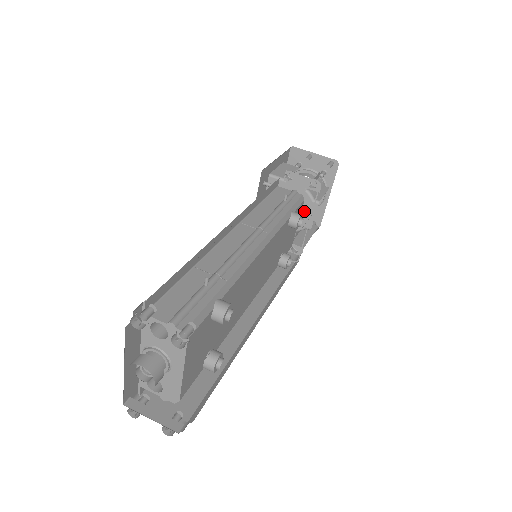
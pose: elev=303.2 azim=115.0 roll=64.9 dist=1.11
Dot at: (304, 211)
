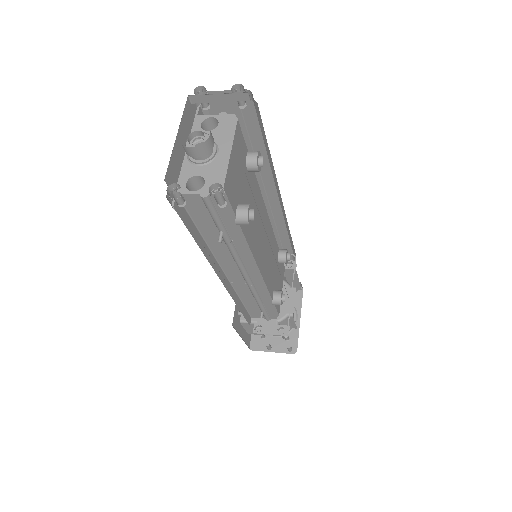
Dot at: occluded
